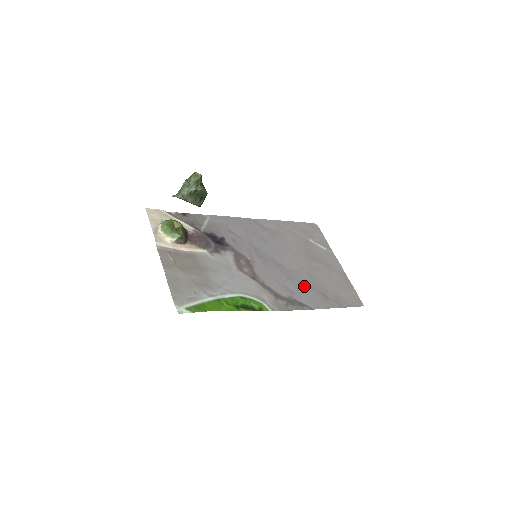
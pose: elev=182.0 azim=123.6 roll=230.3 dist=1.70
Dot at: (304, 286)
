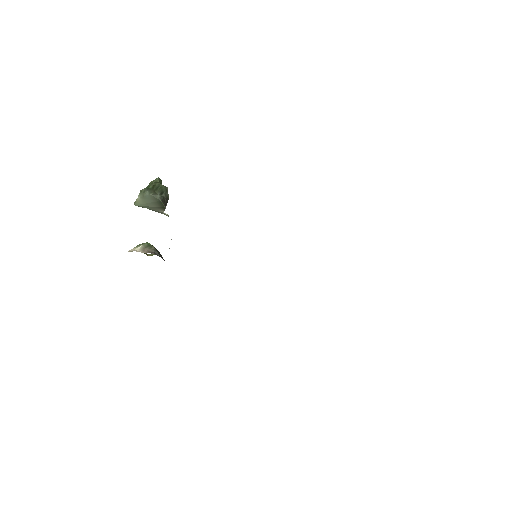
Dot at: occluded
